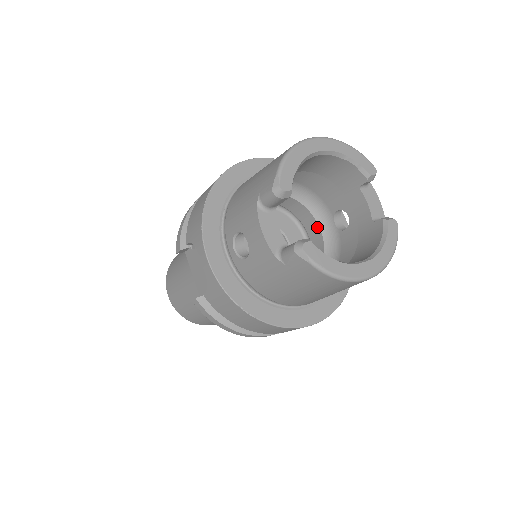
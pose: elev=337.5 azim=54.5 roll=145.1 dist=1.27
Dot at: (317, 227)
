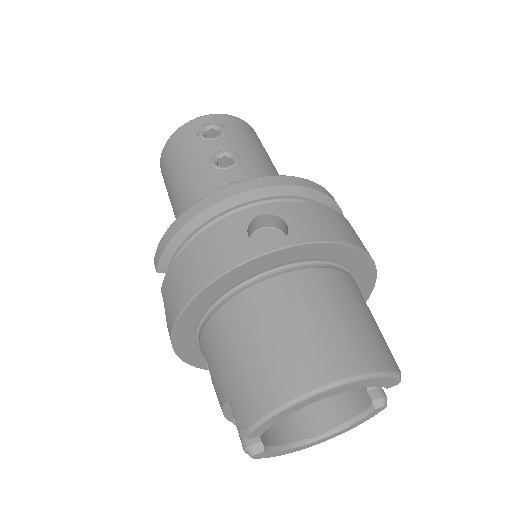
Dot at: occluded
